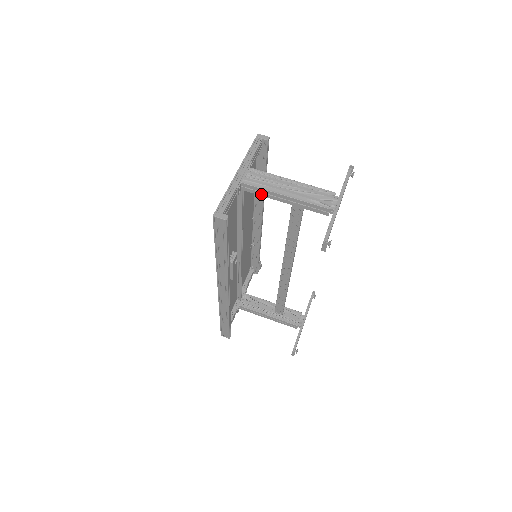
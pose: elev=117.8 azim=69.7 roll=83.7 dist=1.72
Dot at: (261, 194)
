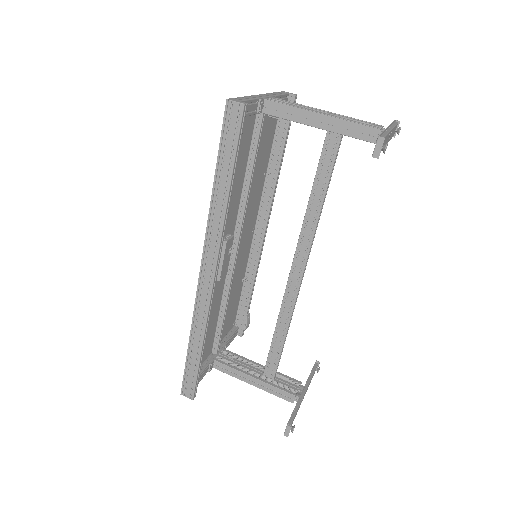
Dot at: (288, 116)
